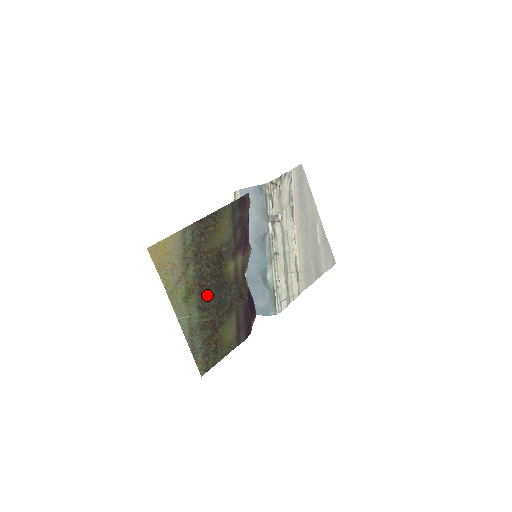
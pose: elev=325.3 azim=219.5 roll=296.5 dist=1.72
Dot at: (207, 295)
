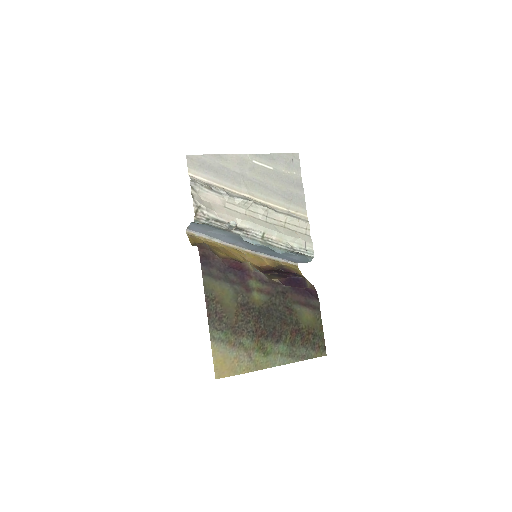
Dot at: (270, 331)
